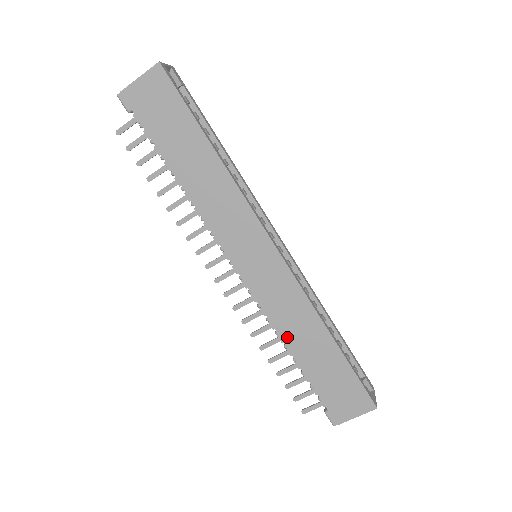
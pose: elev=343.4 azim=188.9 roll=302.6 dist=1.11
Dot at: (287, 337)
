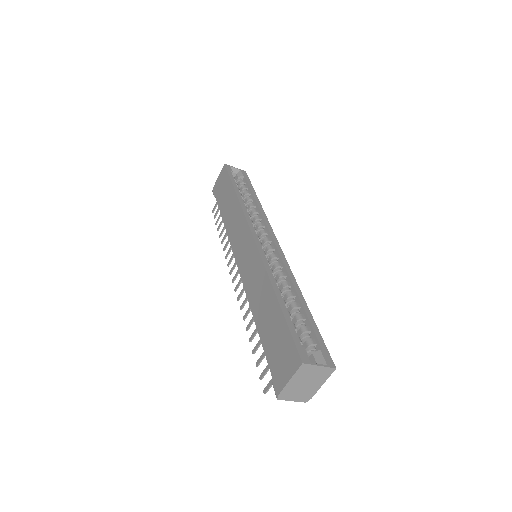
Dot at: (254, 307)
